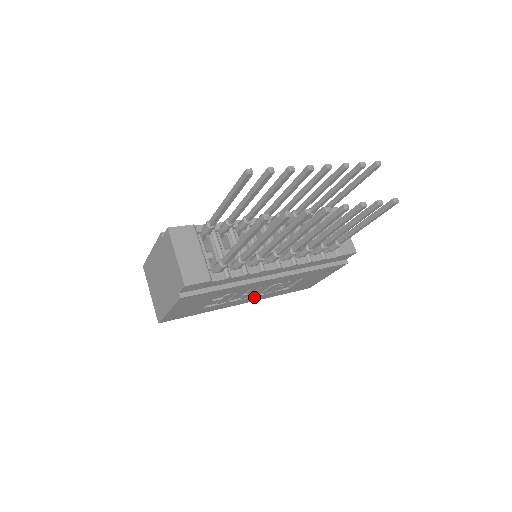
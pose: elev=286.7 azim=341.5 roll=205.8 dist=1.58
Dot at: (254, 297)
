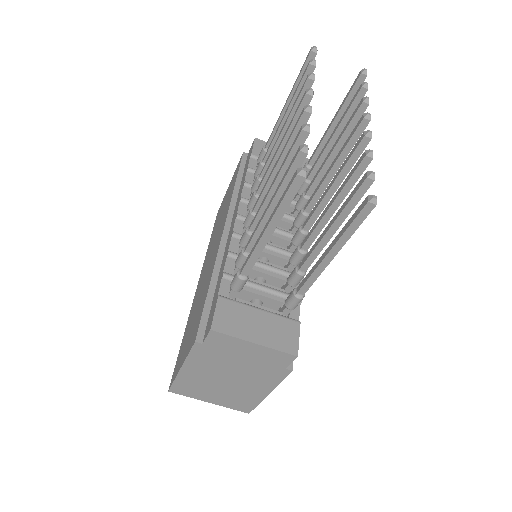
Dot at: occluded
